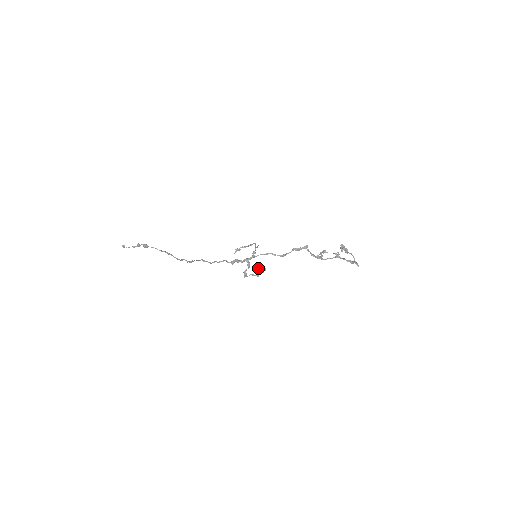
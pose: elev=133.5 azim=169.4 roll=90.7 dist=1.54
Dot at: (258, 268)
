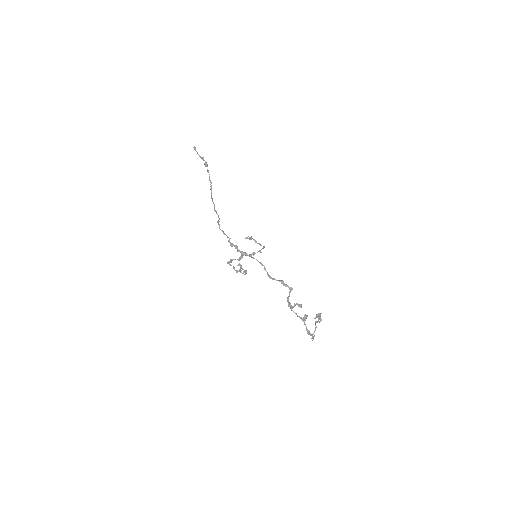
Dot at: occluded
